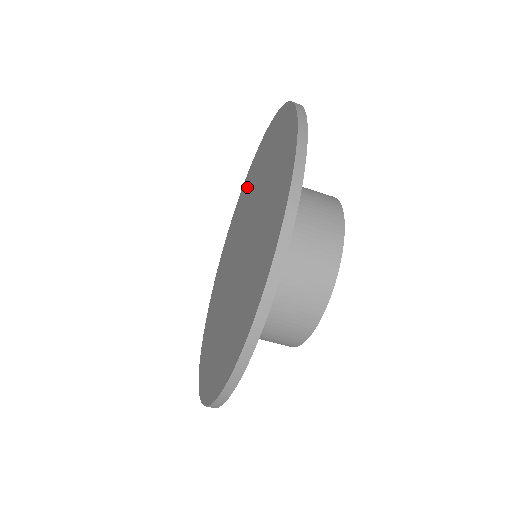
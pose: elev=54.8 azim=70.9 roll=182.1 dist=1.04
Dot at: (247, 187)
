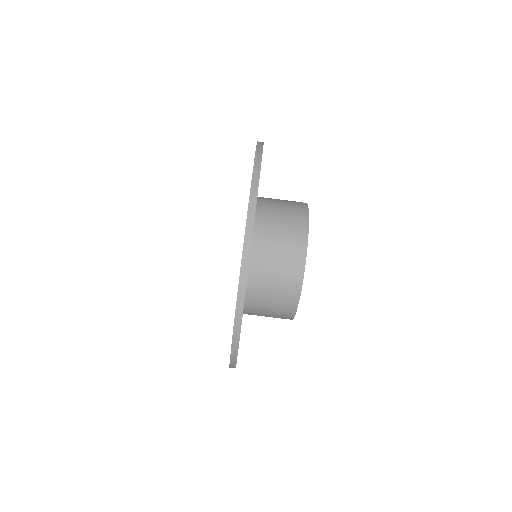
Dot at: occluded
